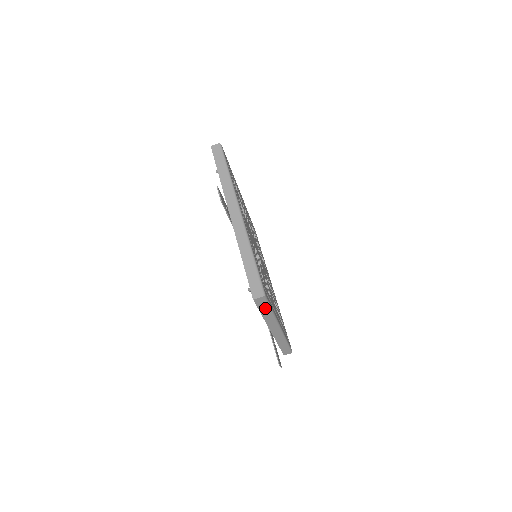
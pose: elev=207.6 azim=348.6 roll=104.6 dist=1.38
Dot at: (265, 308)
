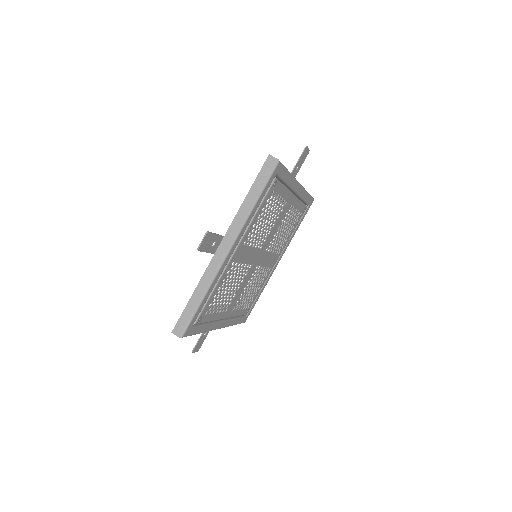
Dot at: occluded
